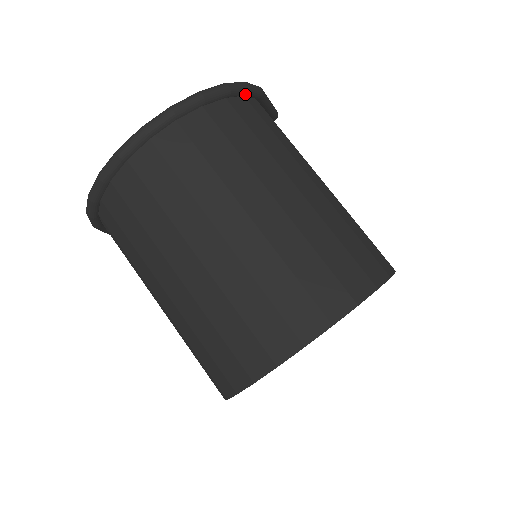
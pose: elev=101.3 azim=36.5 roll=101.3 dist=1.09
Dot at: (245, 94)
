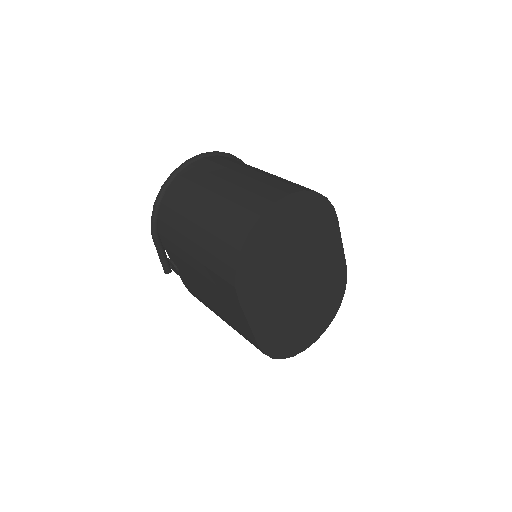
Dot at: occluded
